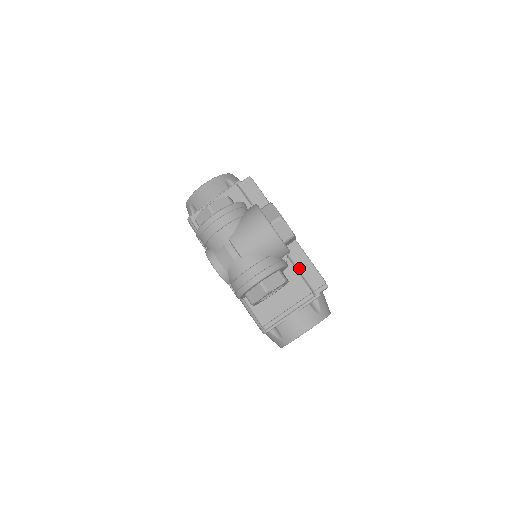
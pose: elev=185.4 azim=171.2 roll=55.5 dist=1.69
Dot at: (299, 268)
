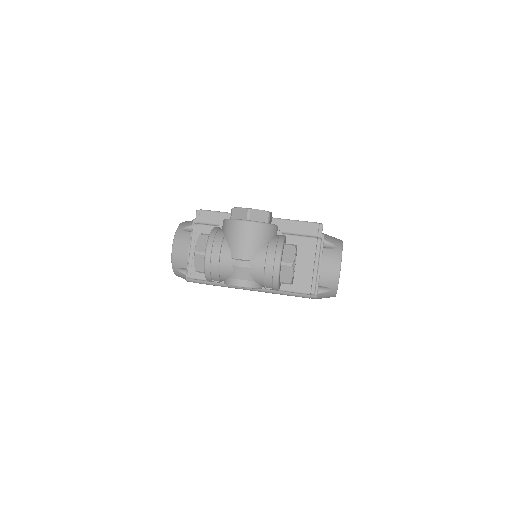
Dot at: (292, 233)
